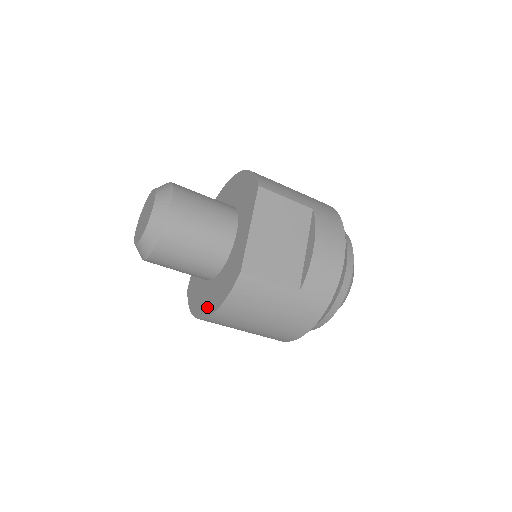
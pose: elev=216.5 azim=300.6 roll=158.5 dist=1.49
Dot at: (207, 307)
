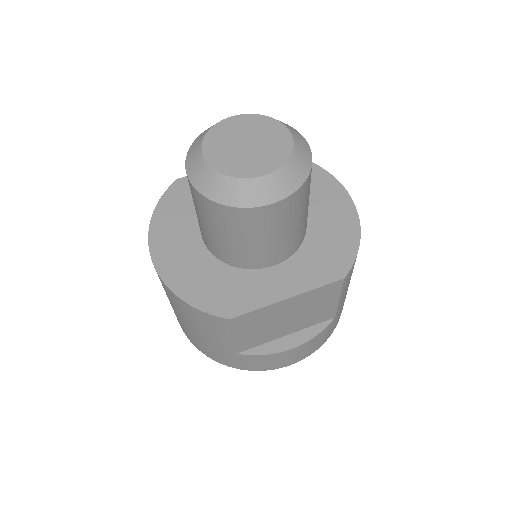
Dot at: (168, 260)
